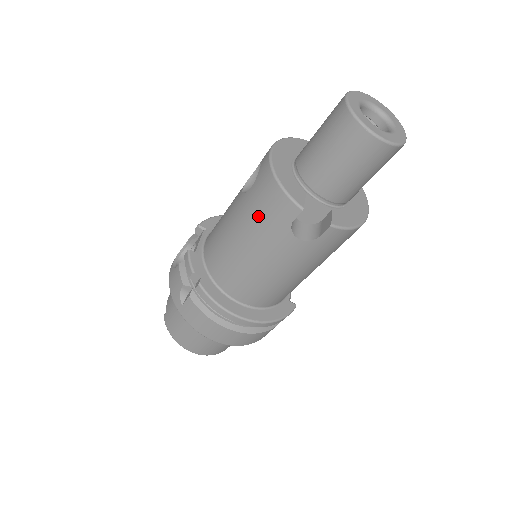
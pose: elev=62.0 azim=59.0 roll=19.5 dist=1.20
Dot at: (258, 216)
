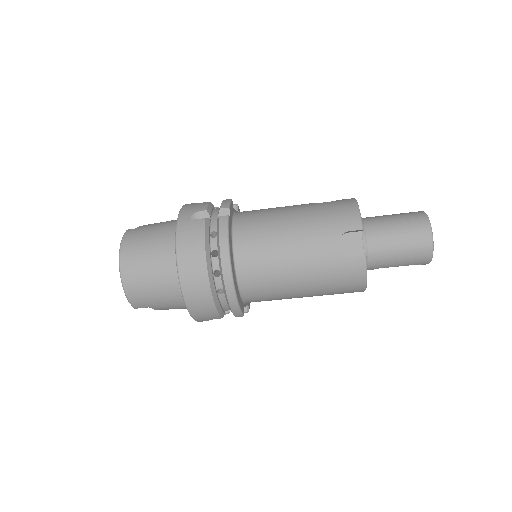
Dot at: (323, 213)
